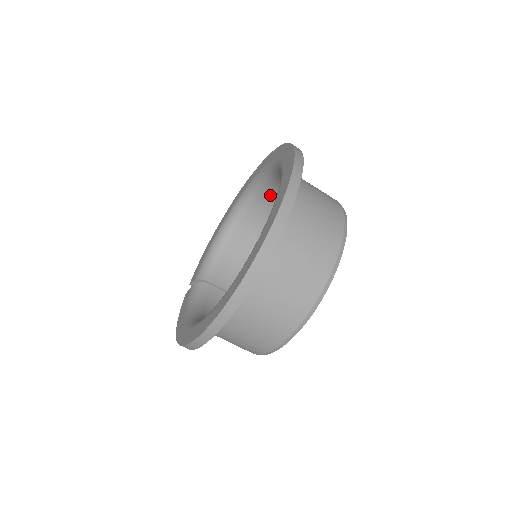
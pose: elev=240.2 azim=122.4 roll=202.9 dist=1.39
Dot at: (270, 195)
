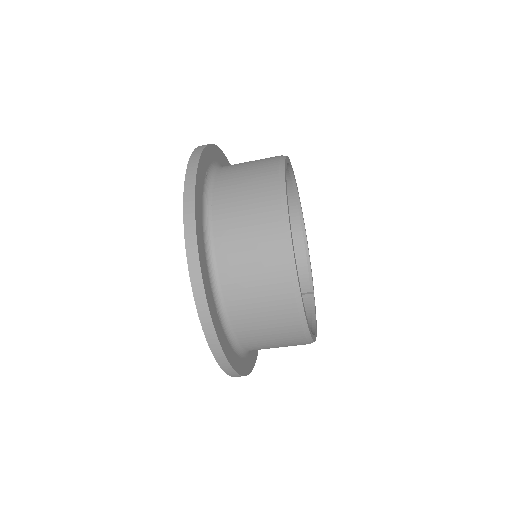
Dot at: occluded
